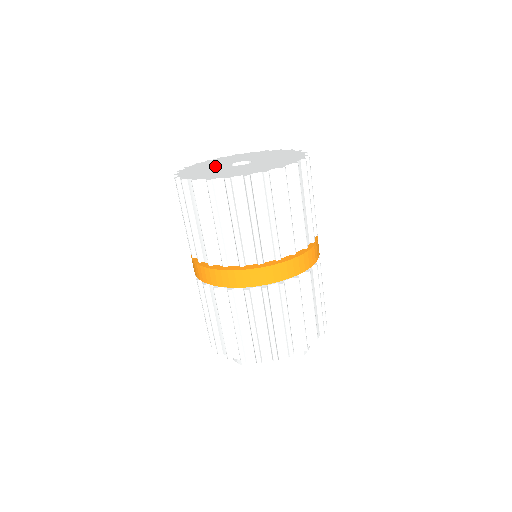
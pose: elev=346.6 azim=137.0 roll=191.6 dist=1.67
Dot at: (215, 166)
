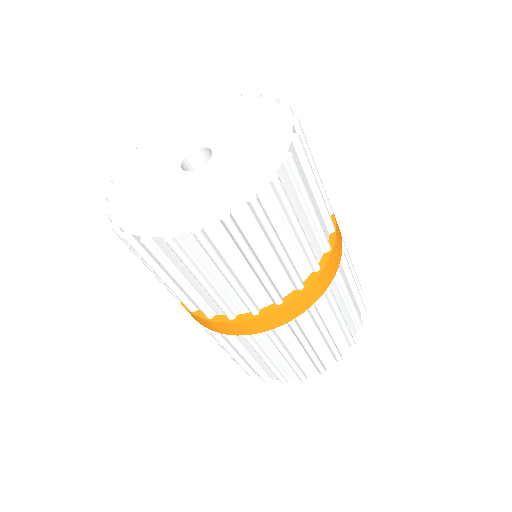
Dot at: (158, 174)
